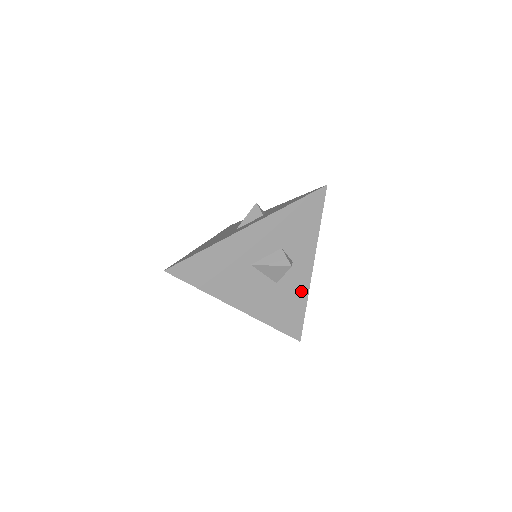
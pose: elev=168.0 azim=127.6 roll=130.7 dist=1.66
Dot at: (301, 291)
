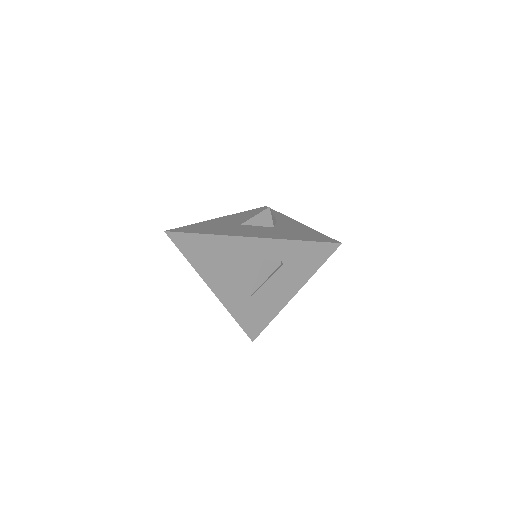
Dot at: (302, 228)
